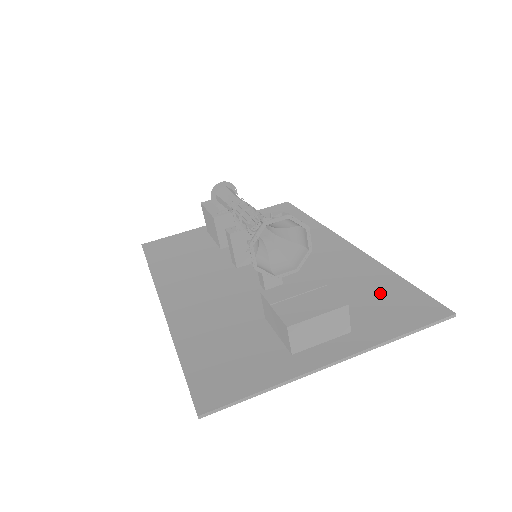
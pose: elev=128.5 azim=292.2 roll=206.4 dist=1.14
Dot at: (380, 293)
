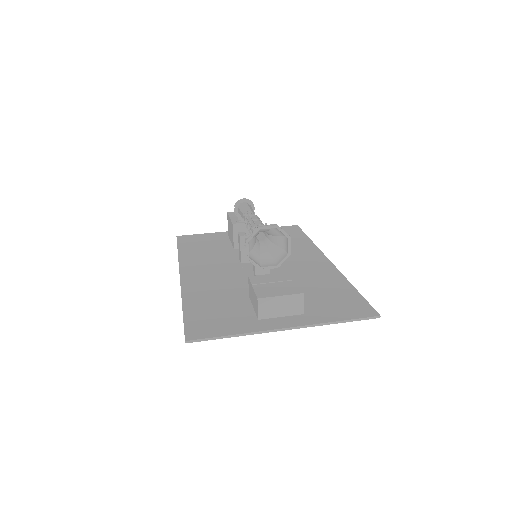
Dot at: (335, 295)
